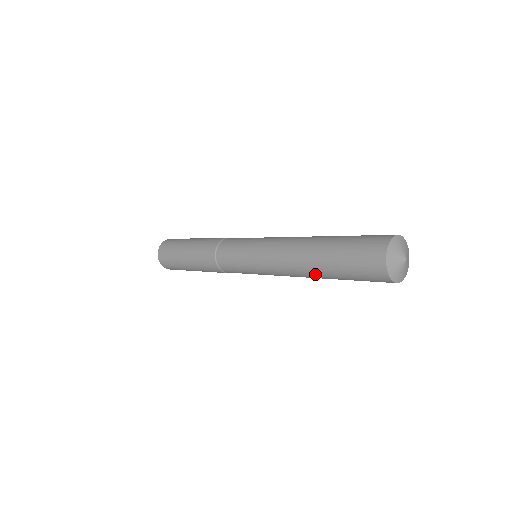
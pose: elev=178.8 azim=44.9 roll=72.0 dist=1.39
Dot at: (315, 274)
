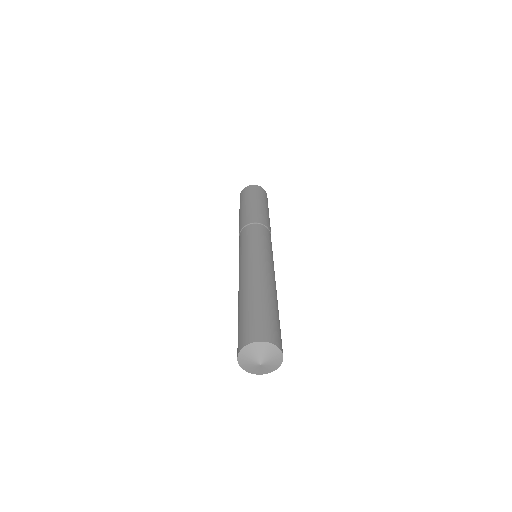
Dot at: occluded
